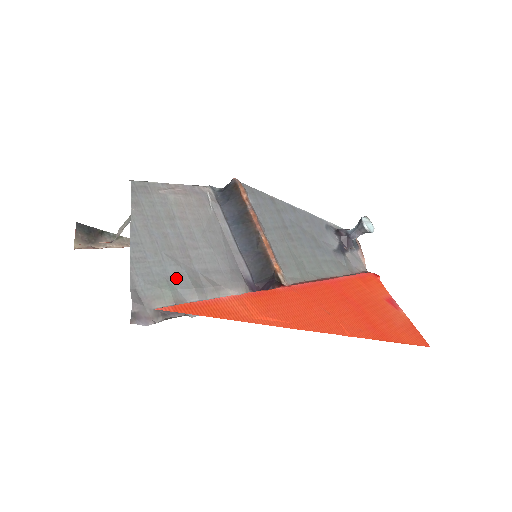
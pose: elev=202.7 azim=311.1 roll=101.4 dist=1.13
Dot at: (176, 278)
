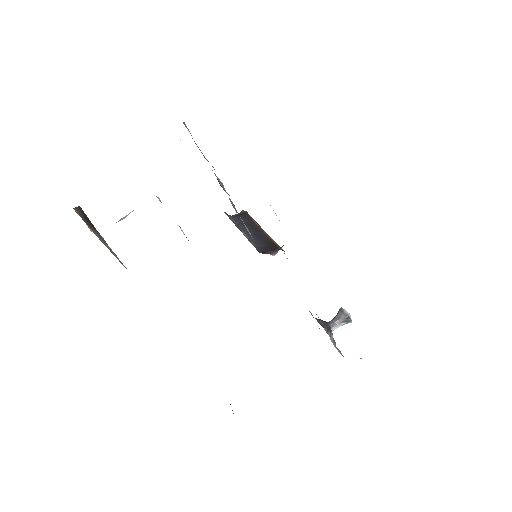
Dot at: occluded
